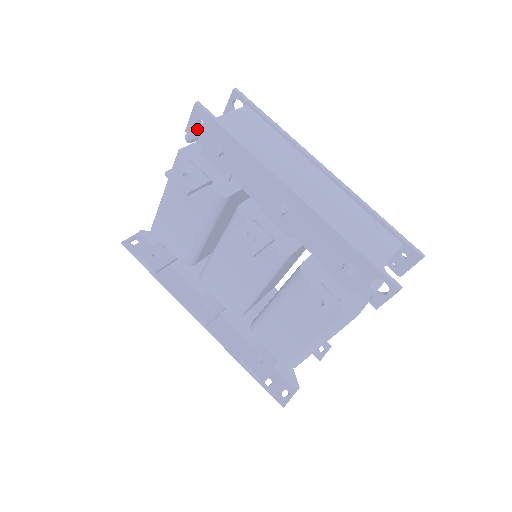
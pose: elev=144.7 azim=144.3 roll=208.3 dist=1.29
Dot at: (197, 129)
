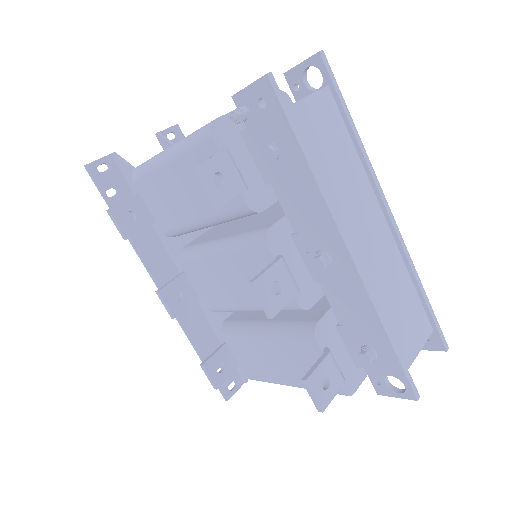
Dot at: (252, 106)
